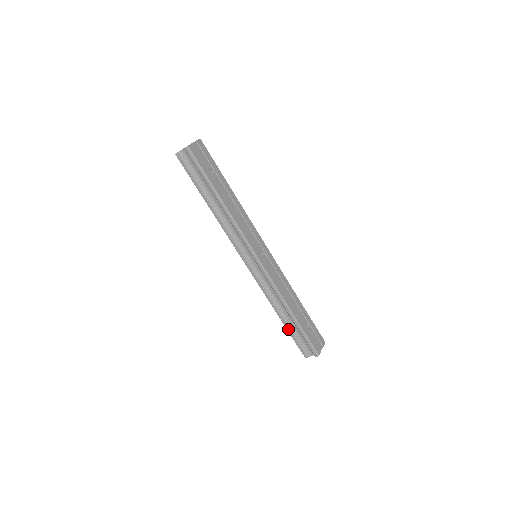
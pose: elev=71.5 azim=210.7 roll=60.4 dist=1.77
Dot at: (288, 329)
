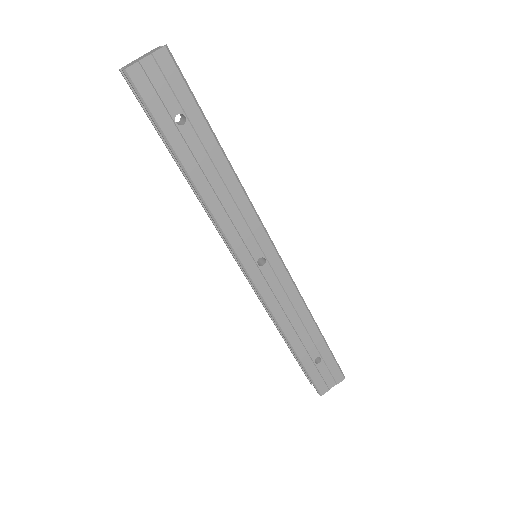
Dot at: (290, 349)
